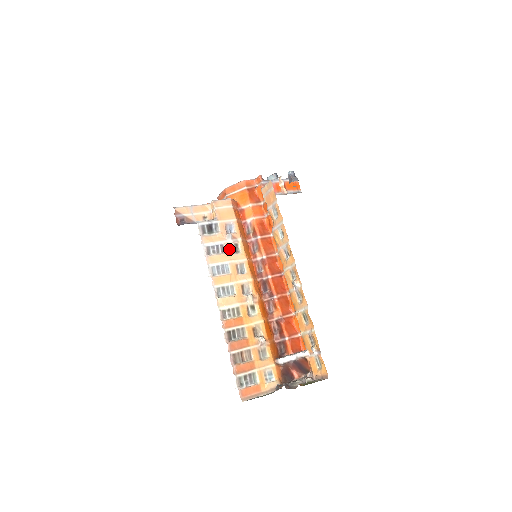
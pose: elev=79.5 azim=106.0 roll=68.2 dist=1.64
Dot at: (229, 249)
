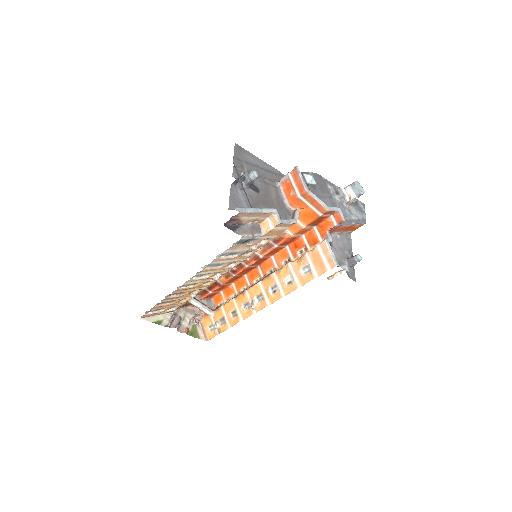
Dot at: (242, 253)
